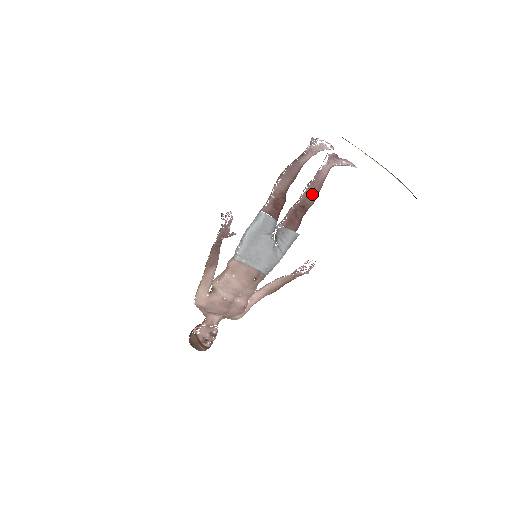
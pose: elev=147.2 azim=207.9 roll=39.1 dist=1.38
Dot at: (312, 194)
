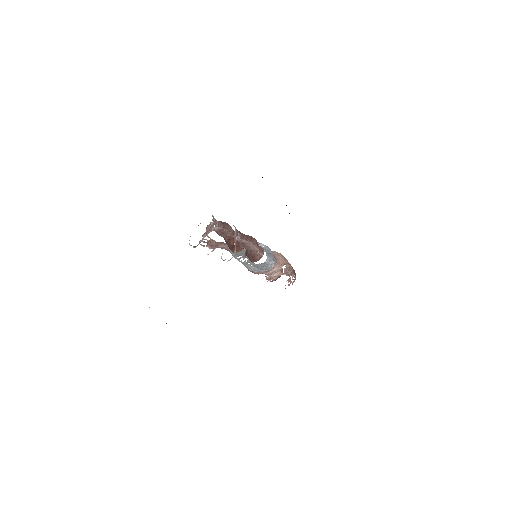
Dot at: (244, 247)
